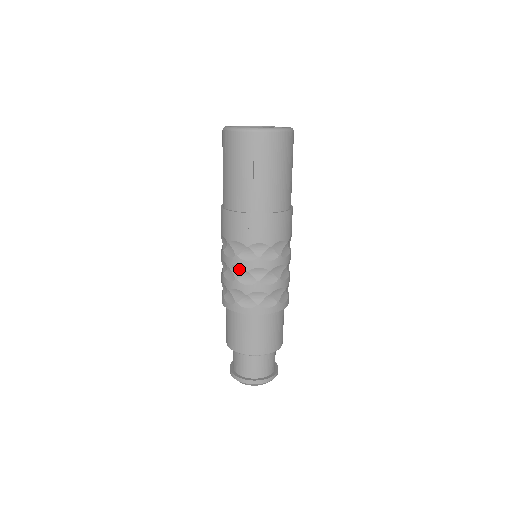
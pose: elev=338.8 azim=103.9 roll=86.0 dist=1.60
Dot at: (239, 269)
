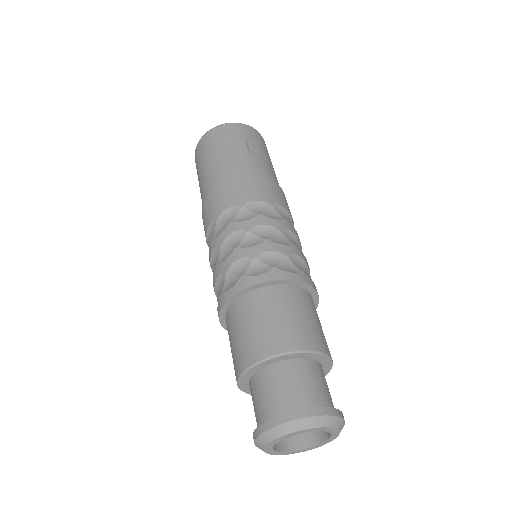
Dot at: (266, 229)
